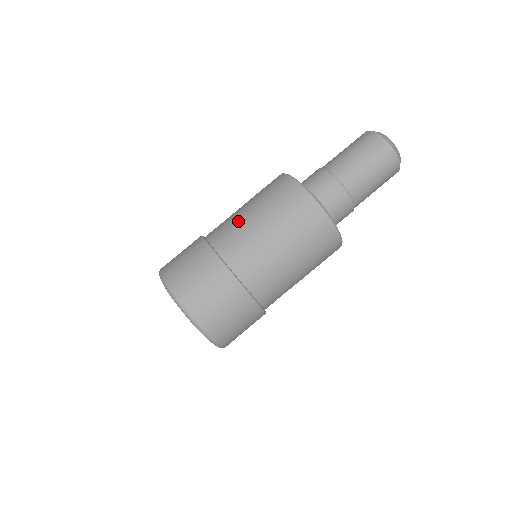
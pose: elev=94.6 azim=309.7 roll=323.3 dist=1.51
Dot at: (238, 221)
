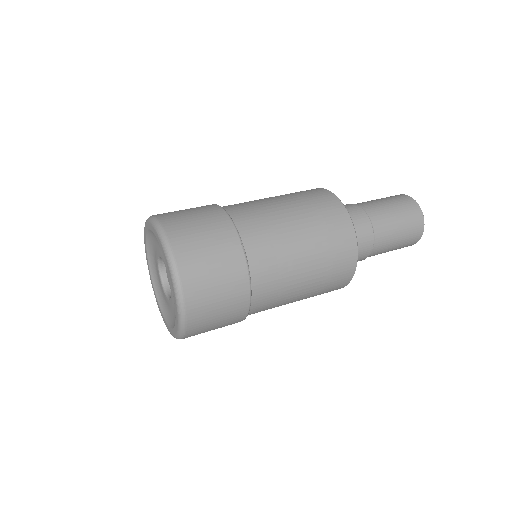
Dot at: occluded
